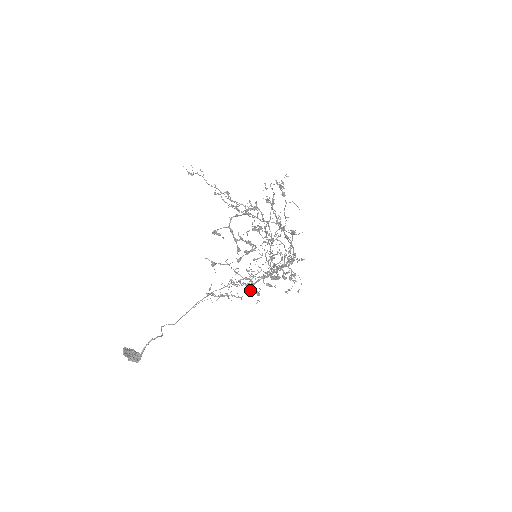
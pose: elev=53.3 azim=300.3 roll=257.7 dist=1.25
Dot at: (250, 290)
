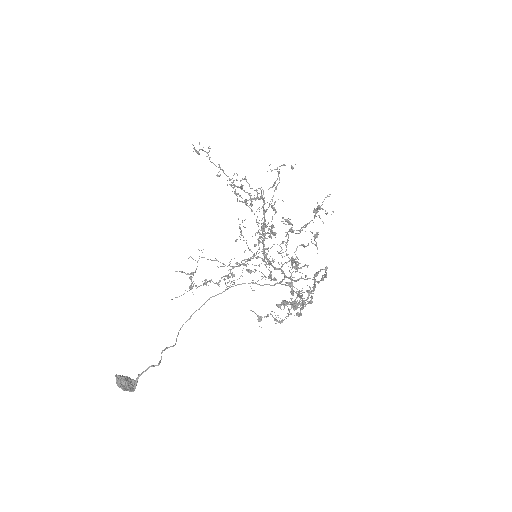
Dot at: occluded
